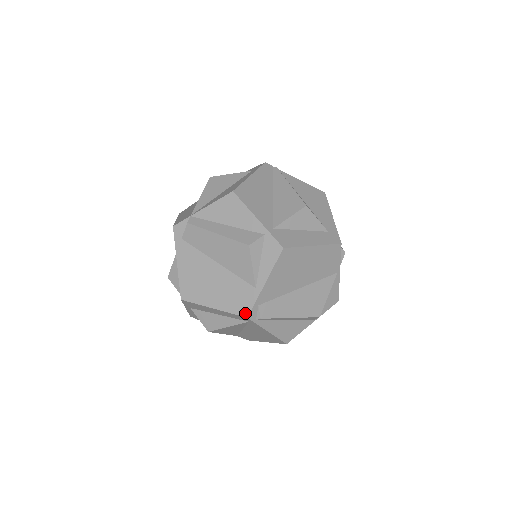
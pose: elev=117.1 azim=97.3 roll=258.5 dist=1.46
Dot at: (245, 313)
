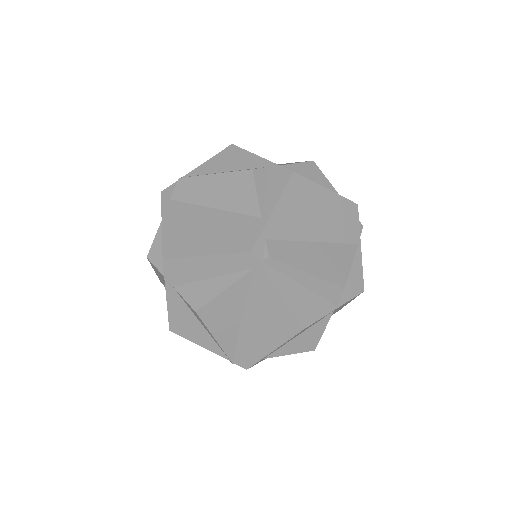
Dot at: (248, 247)
